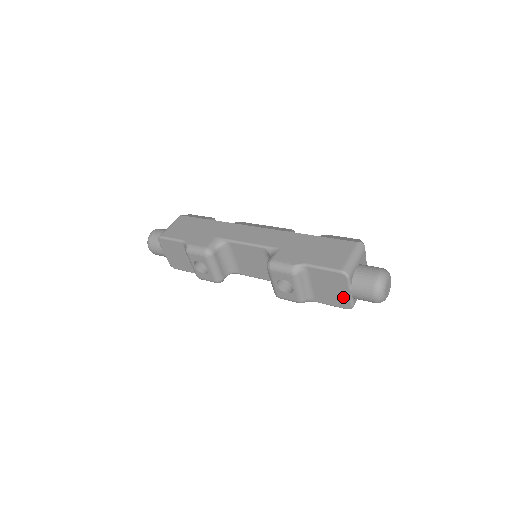
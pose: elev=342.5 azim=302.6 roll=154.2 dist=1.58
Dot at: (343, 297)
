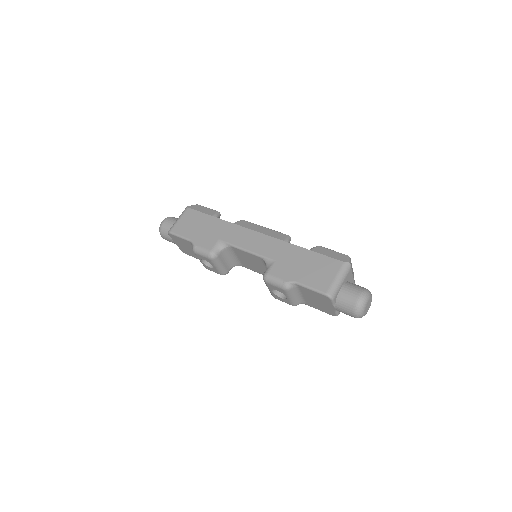
Dot at: (329, 309)
